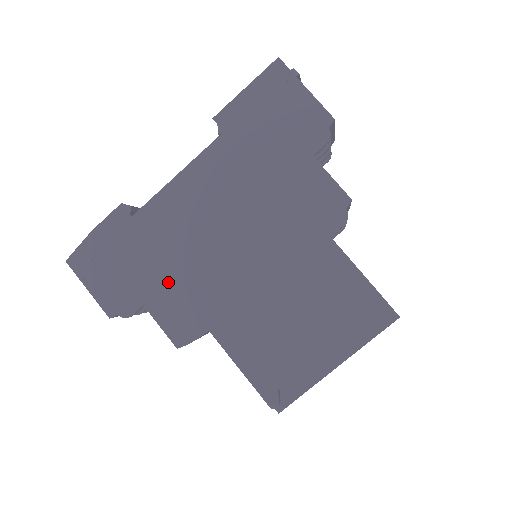
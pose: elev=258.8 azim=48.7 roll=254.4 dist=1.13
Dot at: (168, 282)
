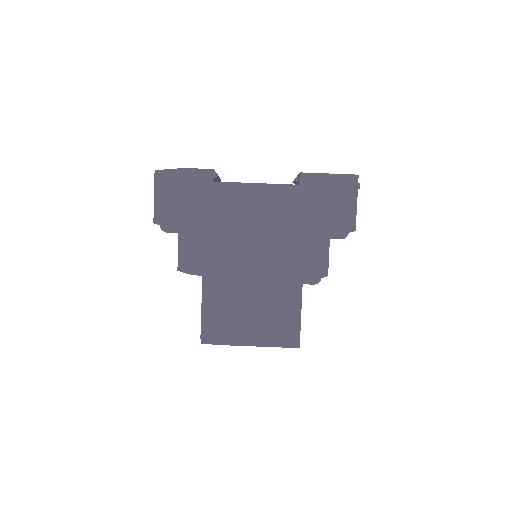
Dot at: (203, 233)
